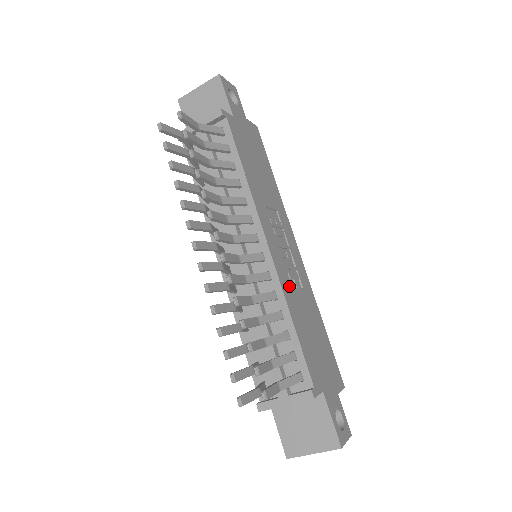
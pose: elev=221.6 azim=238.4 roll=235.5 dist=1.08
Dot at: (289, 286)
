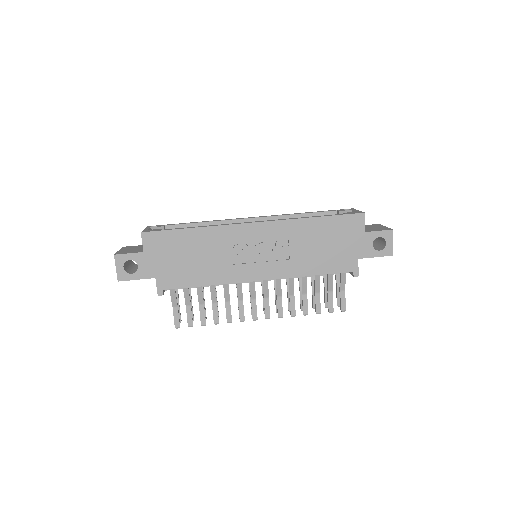
Dot at: (287, 264)
